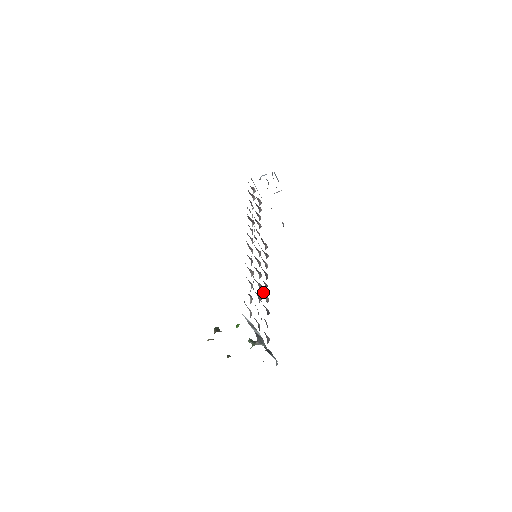
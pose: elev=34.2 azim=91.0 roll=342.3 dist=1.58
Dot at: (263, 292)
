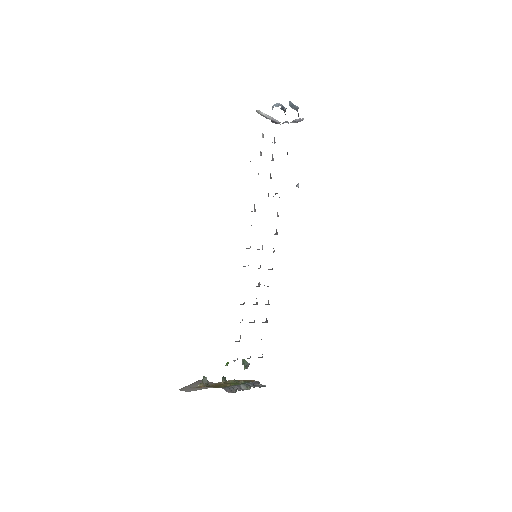
Dot at: occluded
